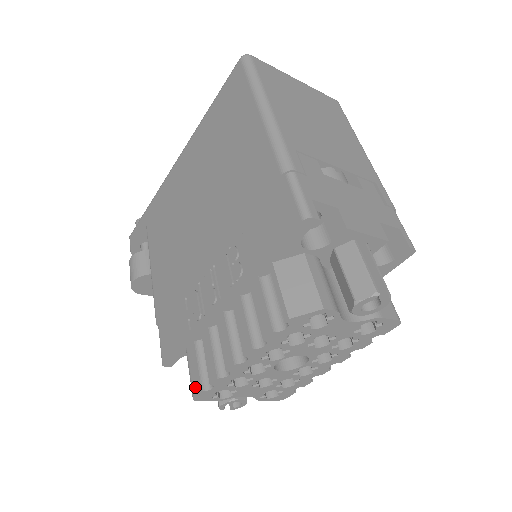
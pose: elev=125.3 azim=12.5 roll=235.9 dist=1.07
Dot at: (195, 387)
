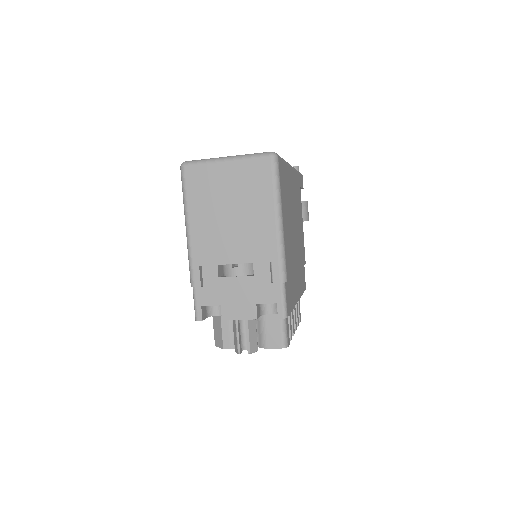
Dot at: occluded
